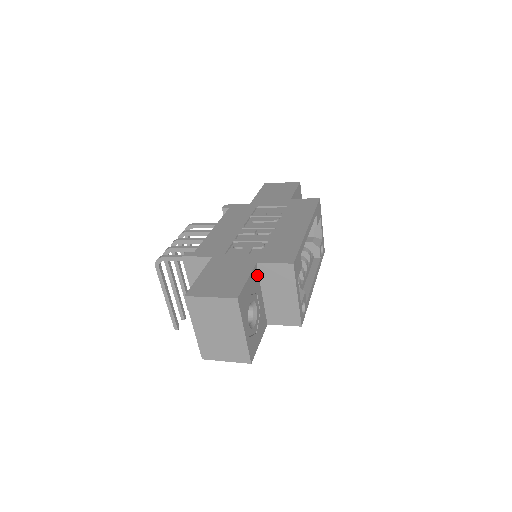
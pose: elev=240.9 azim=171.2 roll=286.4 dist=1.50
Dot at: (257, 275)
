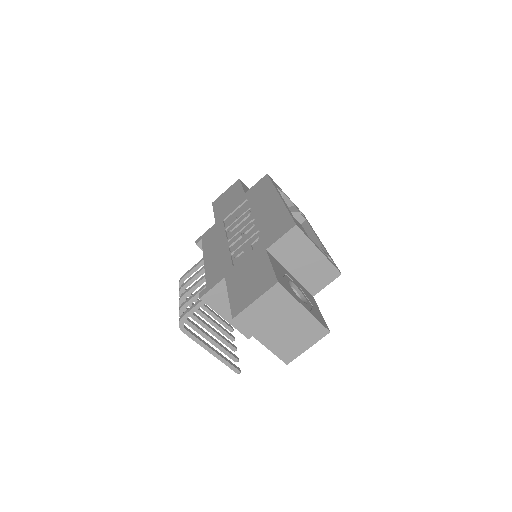
Dot at: (274, 259)
